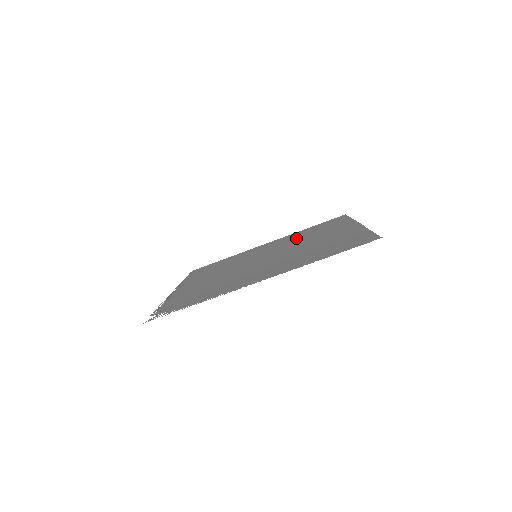
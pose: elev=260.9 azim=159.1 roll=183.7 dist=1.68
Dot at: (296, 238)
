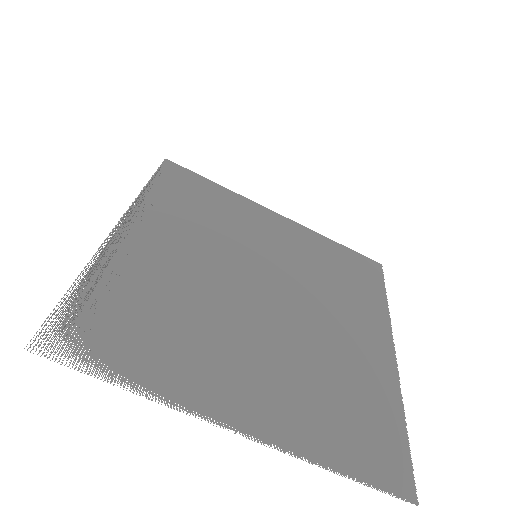
Dot at: (315, 267)
